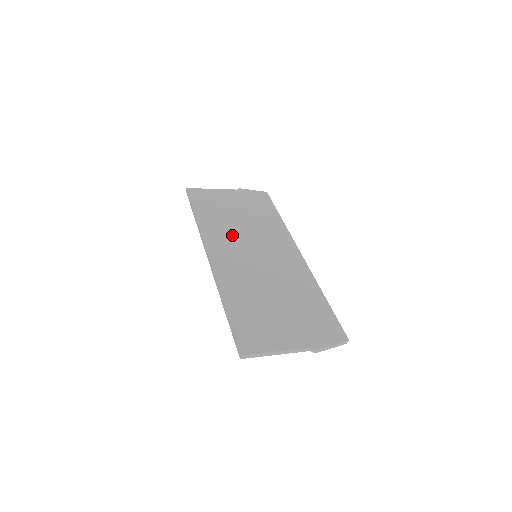
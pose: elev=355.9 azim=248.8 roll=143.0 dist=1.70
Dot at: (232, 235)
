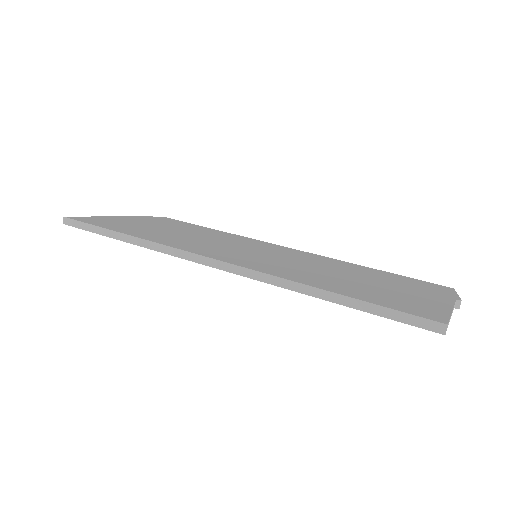
Dot at: (201, 243)
